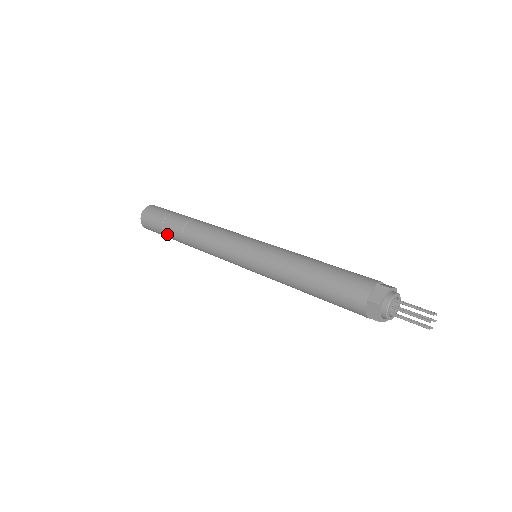
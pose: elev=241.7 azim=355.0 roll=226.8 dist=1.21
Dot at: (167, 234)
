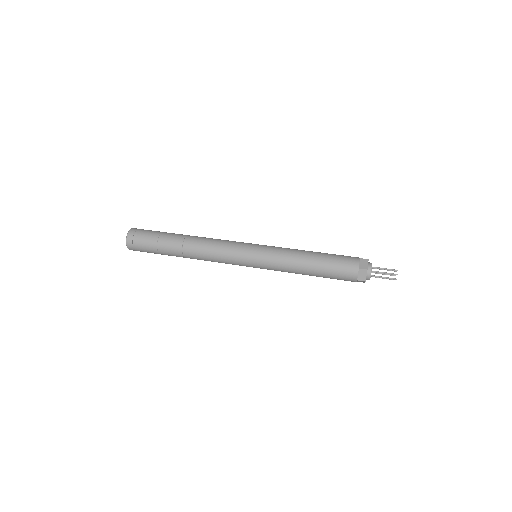
Dot at: occluded
